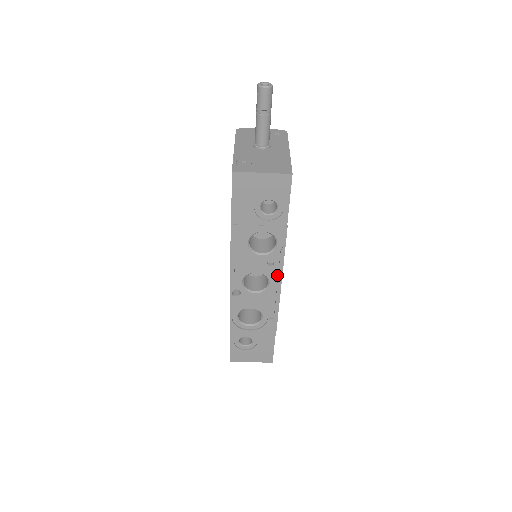
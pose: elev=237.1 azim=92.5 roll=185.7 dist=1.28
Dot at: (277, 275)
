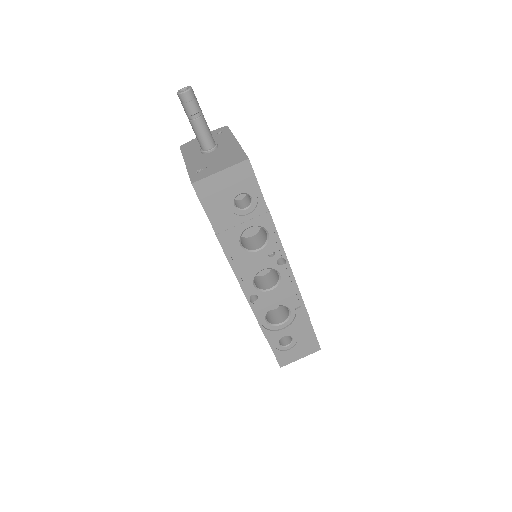
Dot at: (283, 263)
